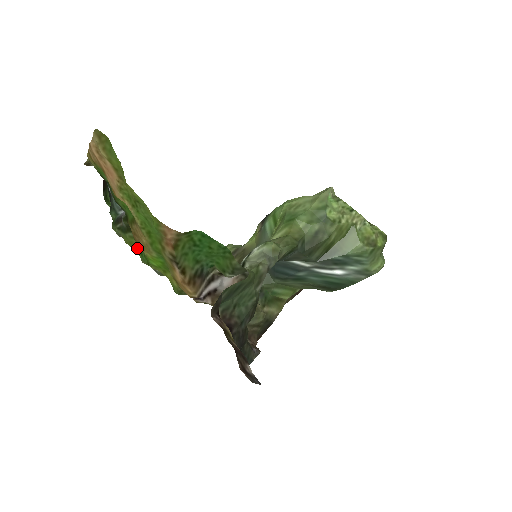
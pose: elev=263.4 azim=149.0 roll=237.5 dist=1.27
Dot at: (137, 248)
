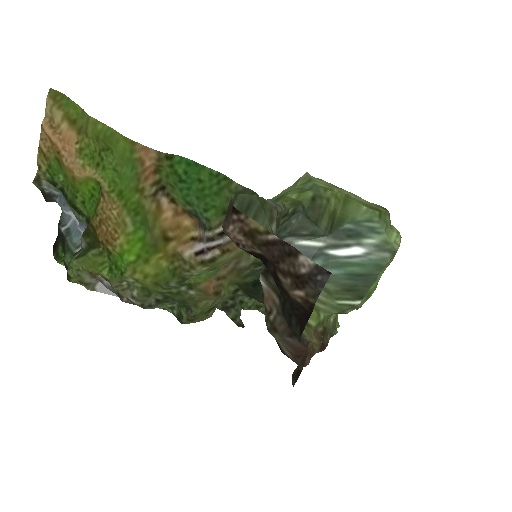
Dot at: (104, 268)
